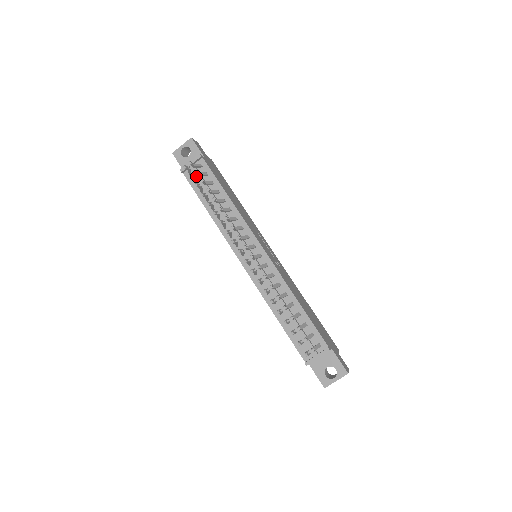
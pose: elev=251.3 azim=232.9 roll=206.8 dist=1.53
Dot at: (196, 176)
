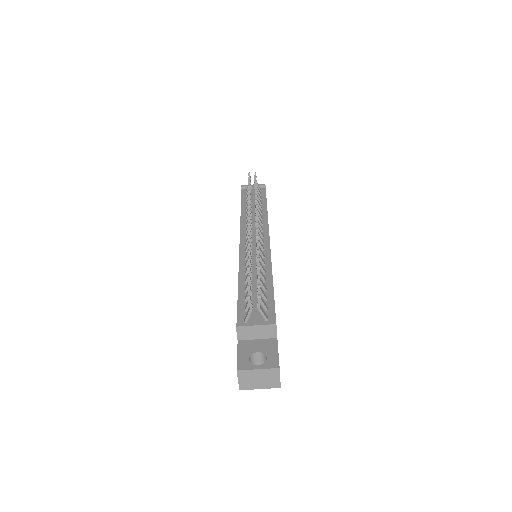
Dot at: (251, 193)
